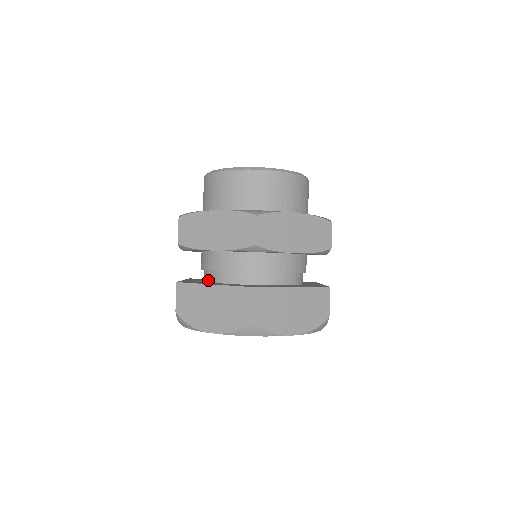
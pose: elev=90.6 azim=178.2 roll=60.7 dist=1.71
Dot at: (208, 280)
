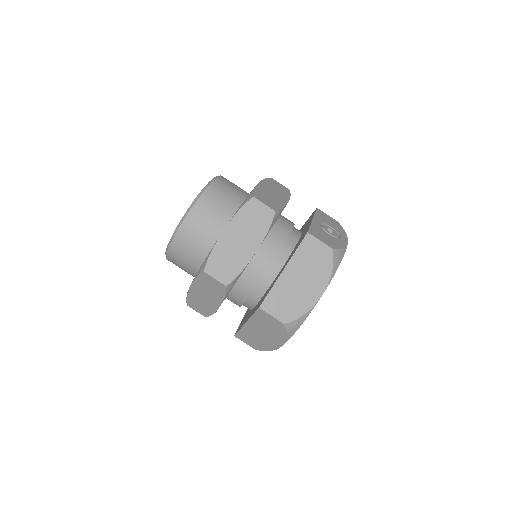
Dot at: occluded
